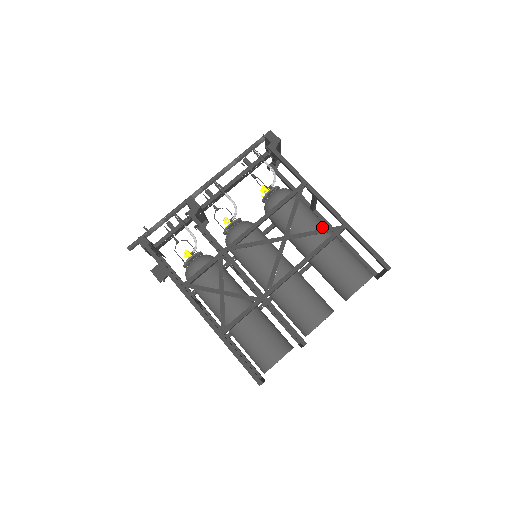
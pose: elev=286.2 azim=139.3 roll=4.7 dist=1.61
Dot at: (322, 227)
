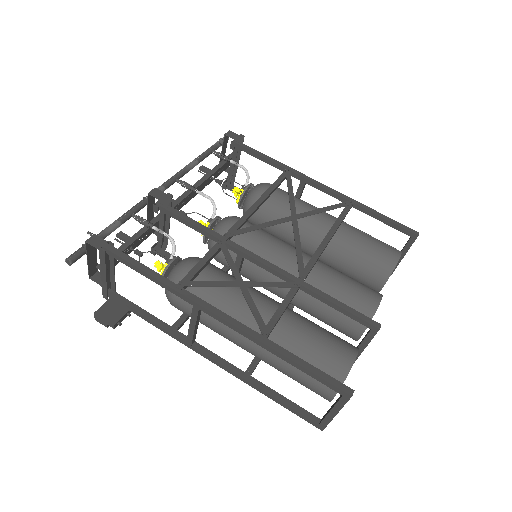
Dot at: occluded
